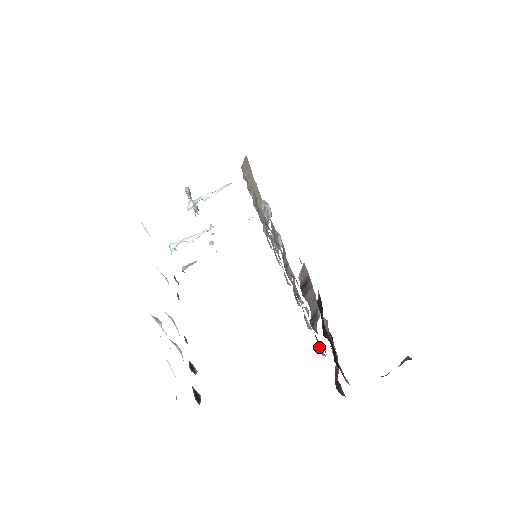
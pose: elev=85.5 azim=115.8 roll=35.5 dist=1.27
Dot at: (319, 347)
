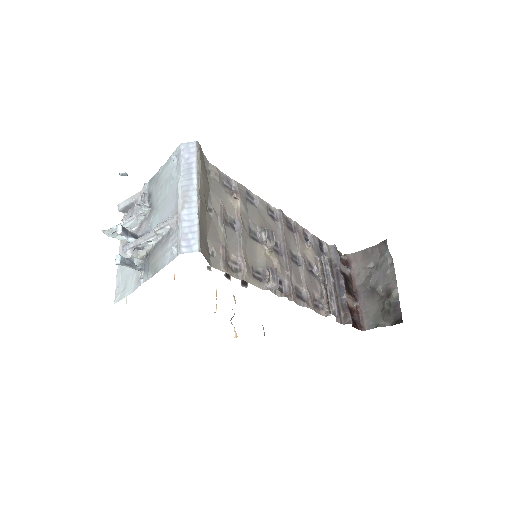
Dot at: (320, 243)
